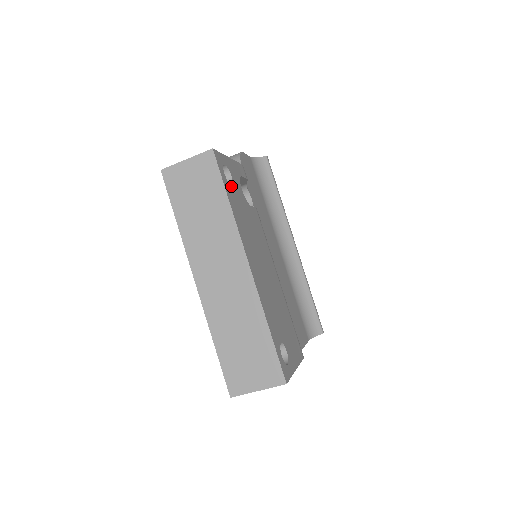
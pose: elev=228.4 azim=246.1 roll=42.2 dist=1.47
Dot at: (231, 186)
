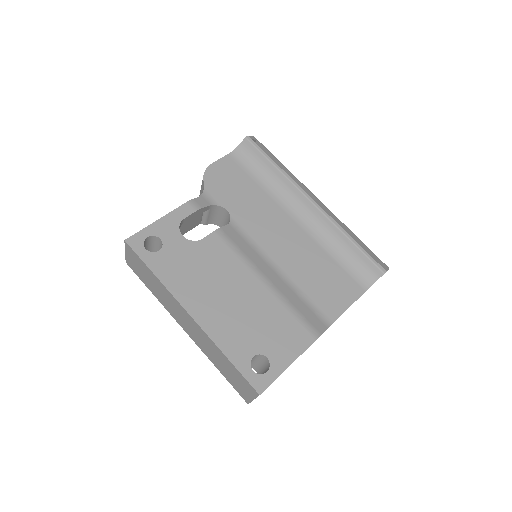
Dot at: (159, 252)
